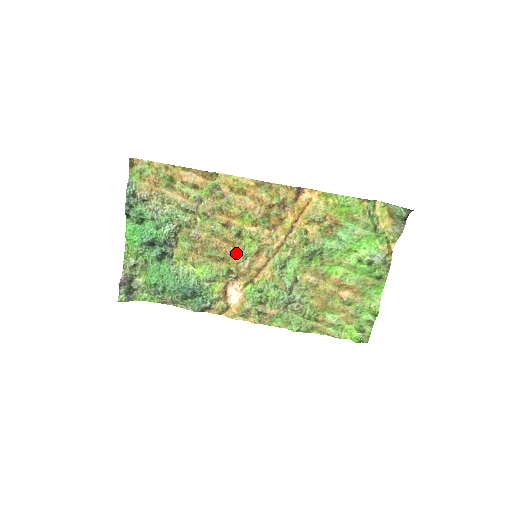
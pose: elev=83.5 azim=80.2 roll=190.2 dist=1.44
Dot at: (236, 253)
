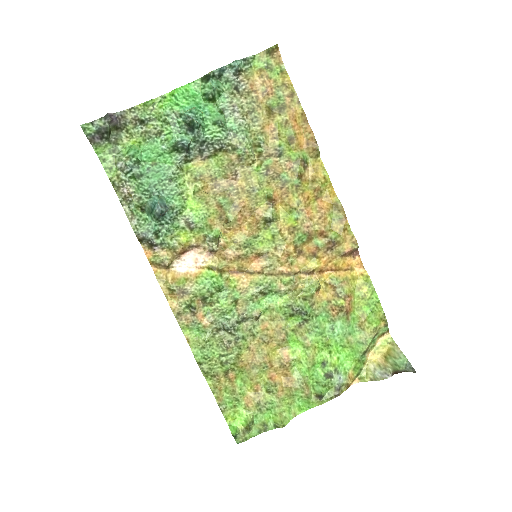
Dot at: (244, 232)
